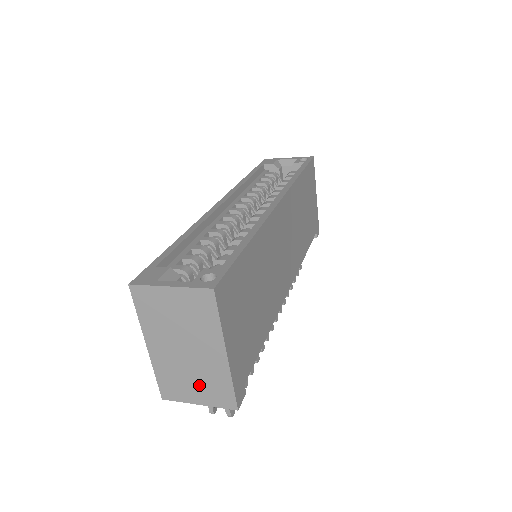
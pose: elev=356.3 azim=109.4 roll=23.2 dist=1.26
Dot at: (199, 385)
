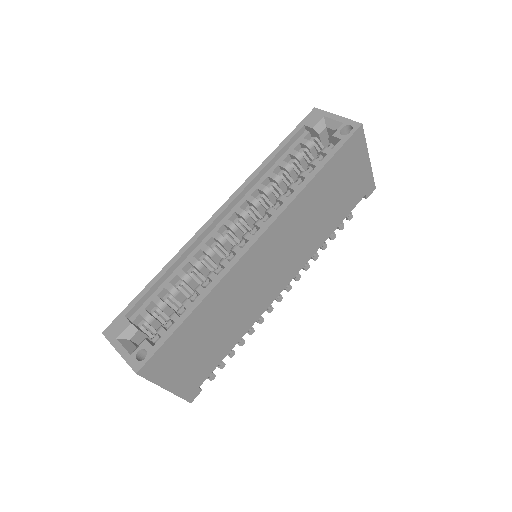
Dot at: occluded
